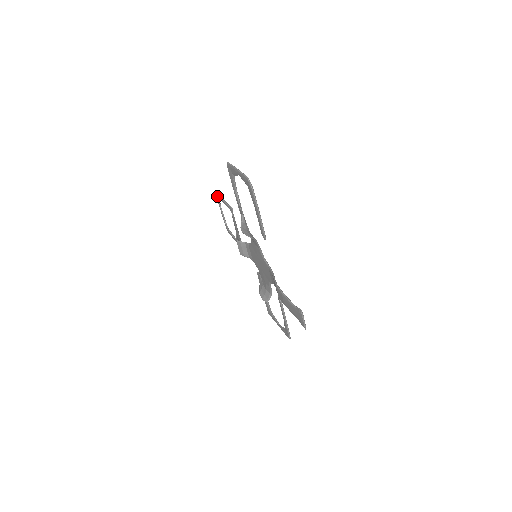
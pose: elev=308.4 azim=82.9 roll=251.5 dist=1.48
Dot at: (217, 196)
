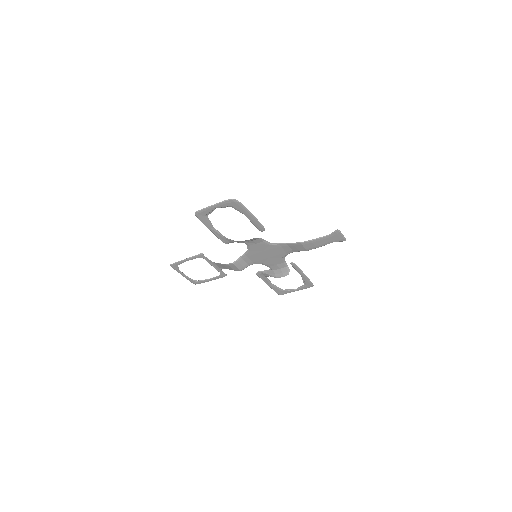
Dot at: (174, 265)
